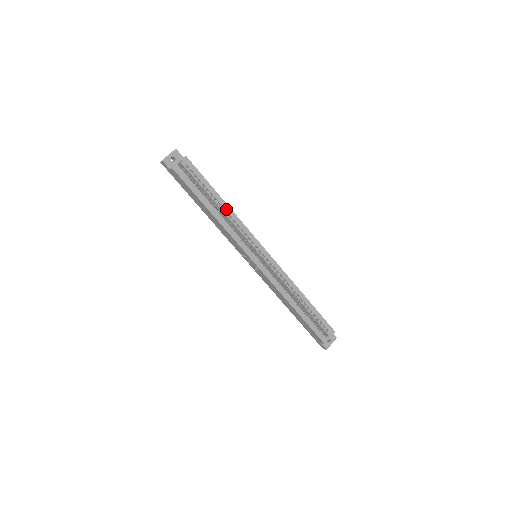
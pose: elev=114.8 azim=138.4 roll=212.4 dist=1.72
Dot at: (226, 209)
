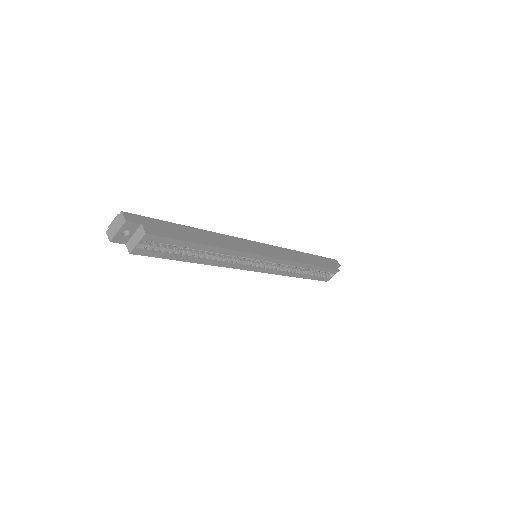
Dot at: (216, 251)
